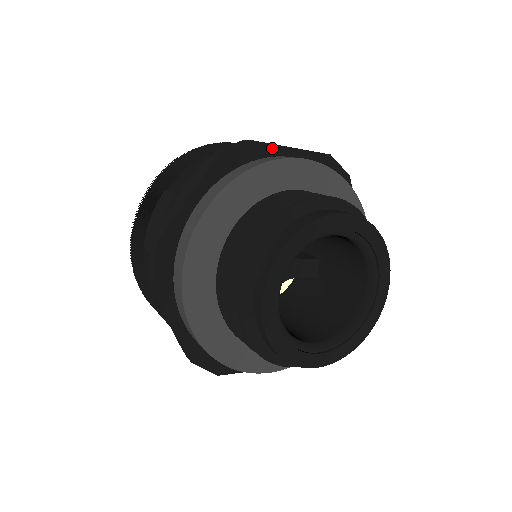
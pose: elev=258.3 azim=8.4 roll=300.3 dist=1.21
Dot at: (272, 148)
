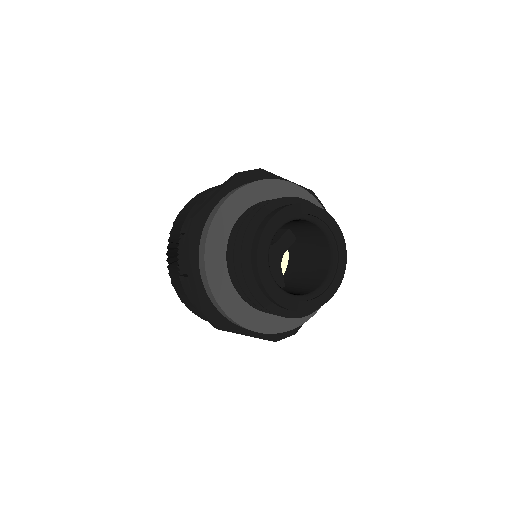
Dot at: (207, 208)
